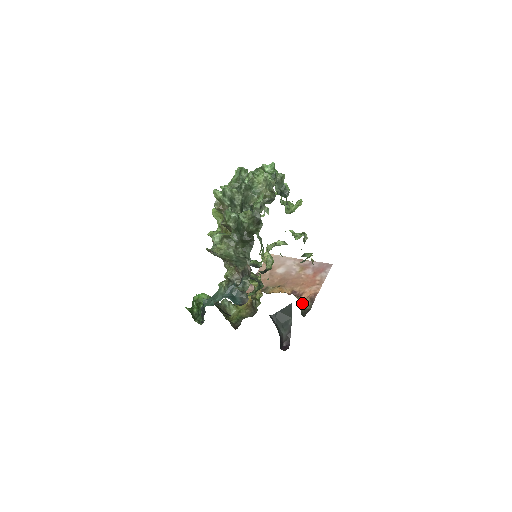
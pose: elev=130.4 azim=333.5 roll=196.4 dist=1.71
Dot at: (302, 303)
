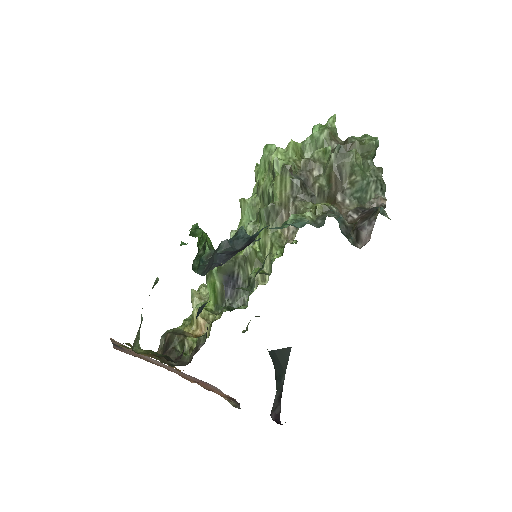
Dot at: occluded
